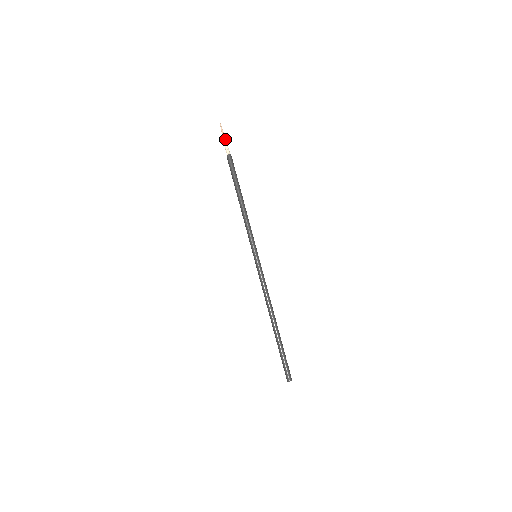
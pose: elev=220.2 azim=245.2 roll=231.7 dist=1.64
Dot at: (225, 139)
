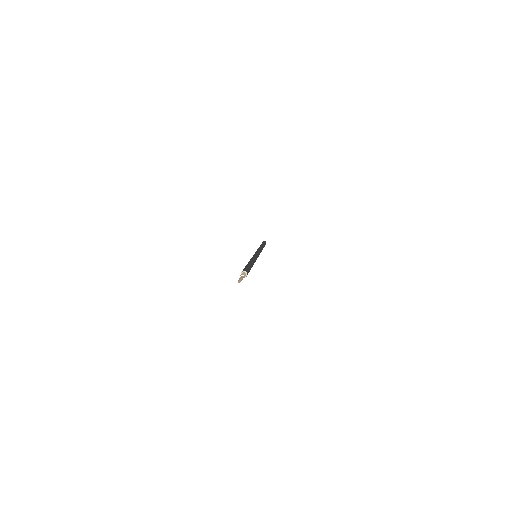
Dot at: occluded
